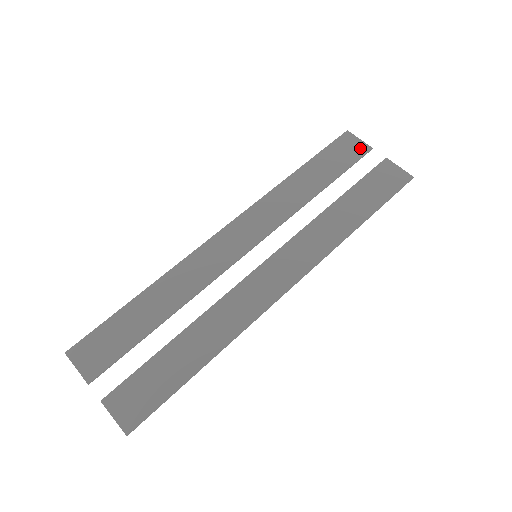
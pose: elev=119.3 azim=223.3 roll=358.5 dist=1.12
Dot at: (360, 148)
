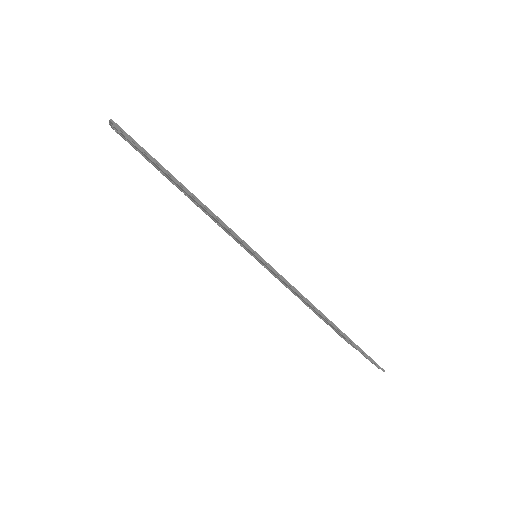
Dot at: occluded
